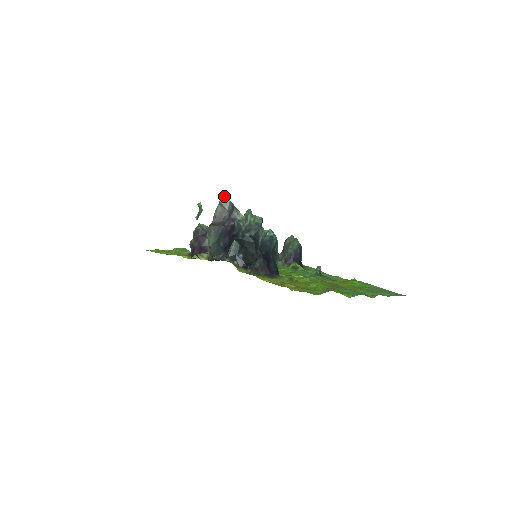
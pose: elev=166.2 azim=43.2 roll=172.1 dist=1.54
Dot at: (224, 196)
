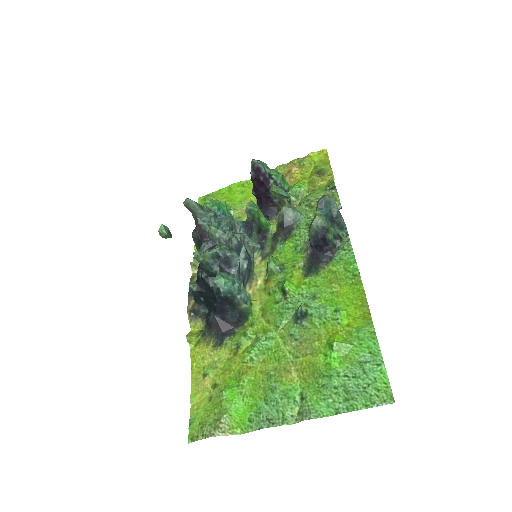
Dot at: (186, 206)
